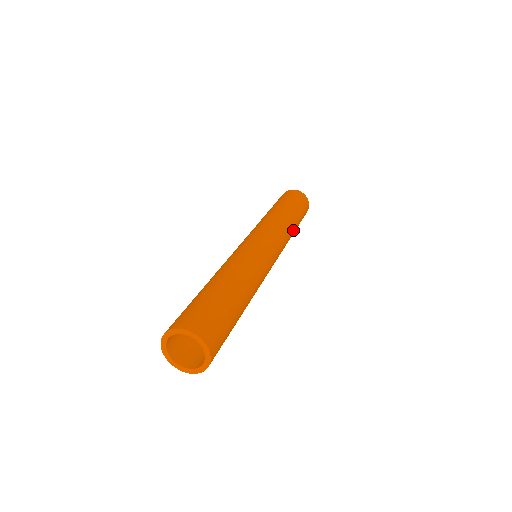
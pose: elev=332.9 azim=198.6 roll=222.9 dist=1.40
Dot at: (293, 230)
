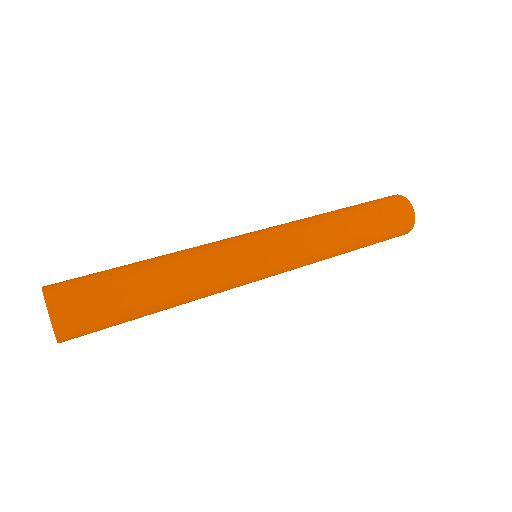
Dot at: (344, 234)
